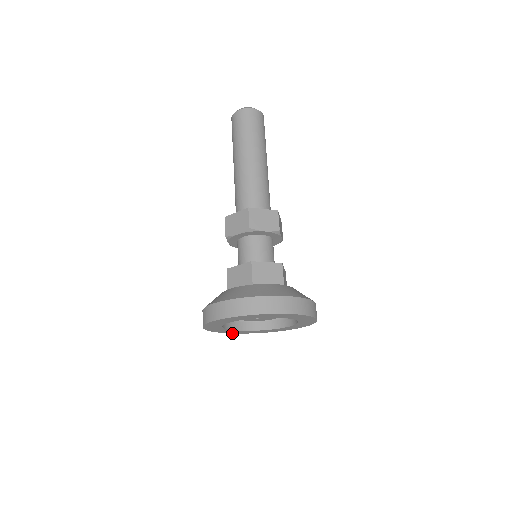
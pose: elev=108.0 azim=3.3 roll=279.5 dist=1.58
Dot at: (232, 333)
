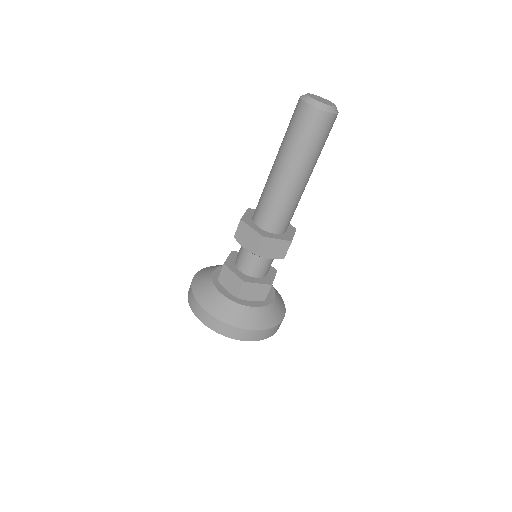
Dot at: occluded
